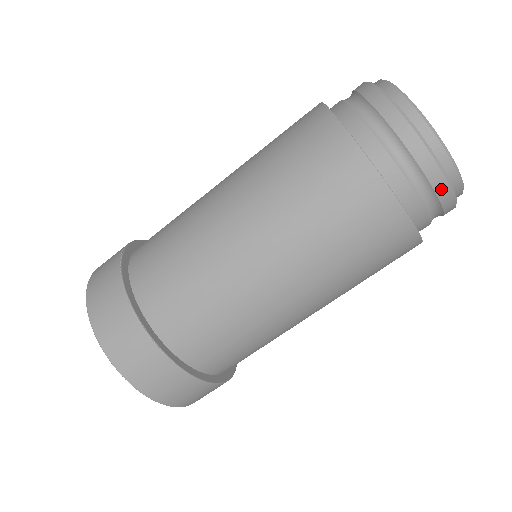
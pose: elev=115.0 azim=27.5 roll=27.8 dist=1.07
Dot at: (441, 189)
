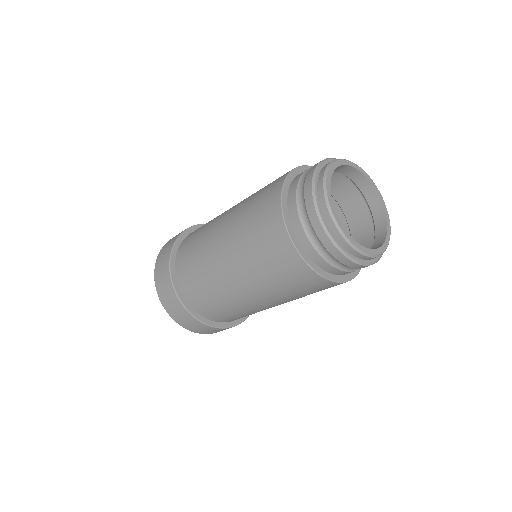
Dot at: (314, 219)
